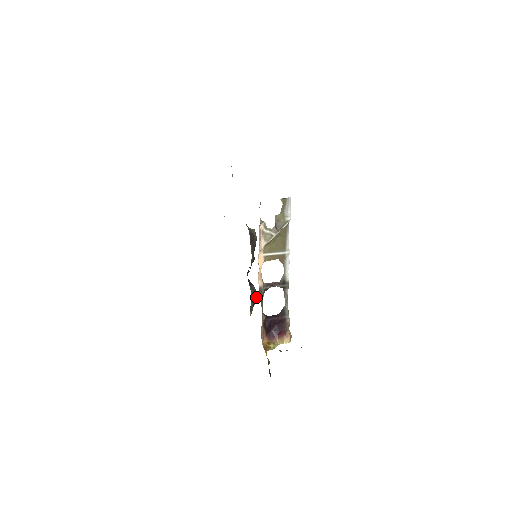
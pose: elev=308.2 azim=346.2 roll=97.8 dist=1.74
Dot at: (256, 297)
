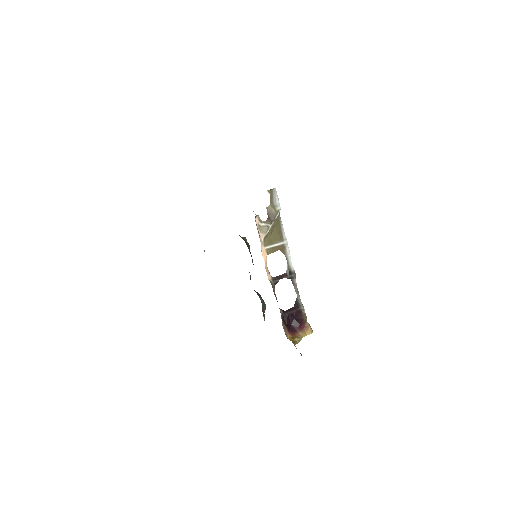
Dot at: (264, 304)
